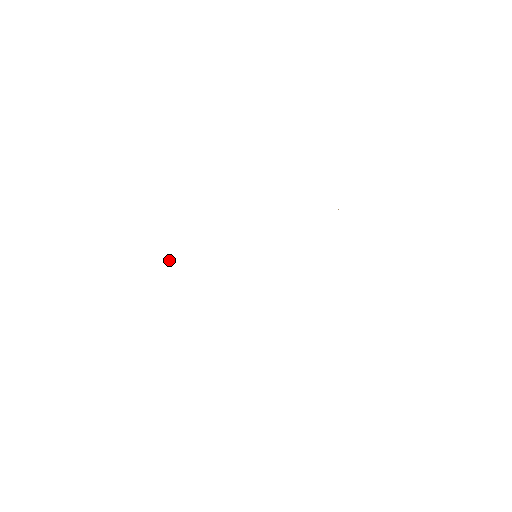
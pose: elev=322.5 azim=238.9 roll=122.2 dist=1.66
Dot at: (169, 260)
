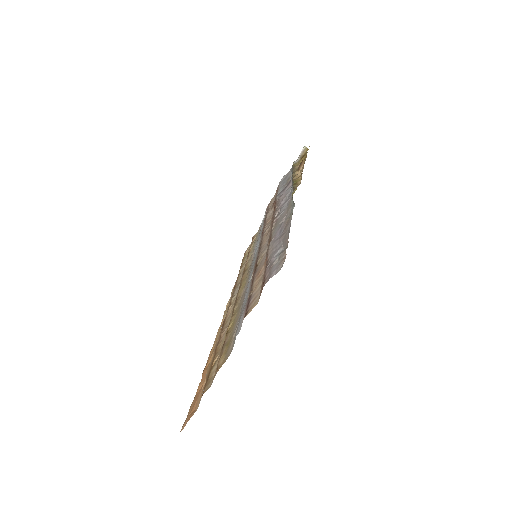
Dot at: (250, 291)
